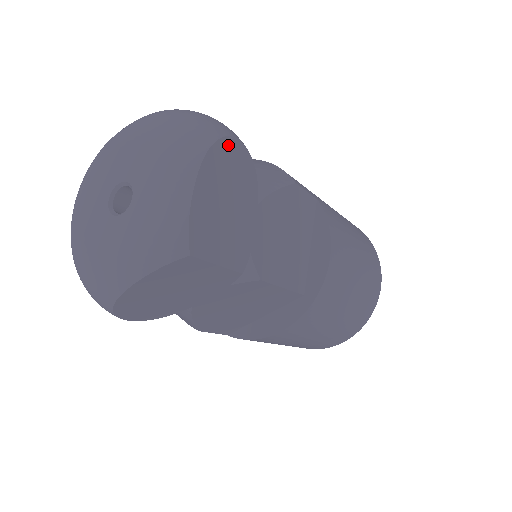
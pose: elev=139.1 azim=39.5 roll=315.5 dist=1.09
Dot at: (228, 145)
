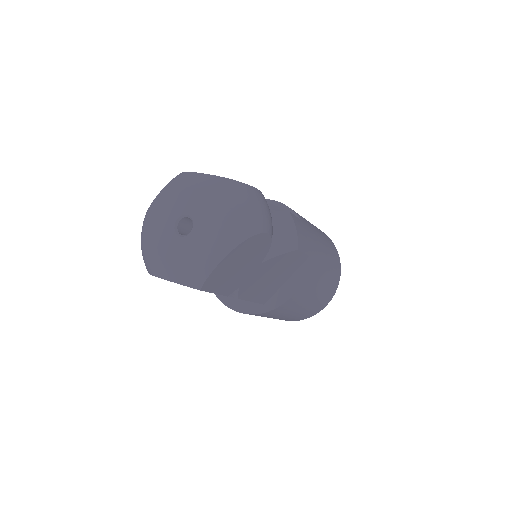
Dot at: (258, 237)
